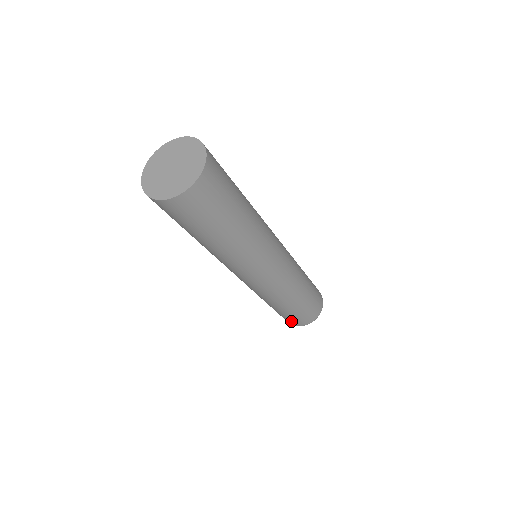
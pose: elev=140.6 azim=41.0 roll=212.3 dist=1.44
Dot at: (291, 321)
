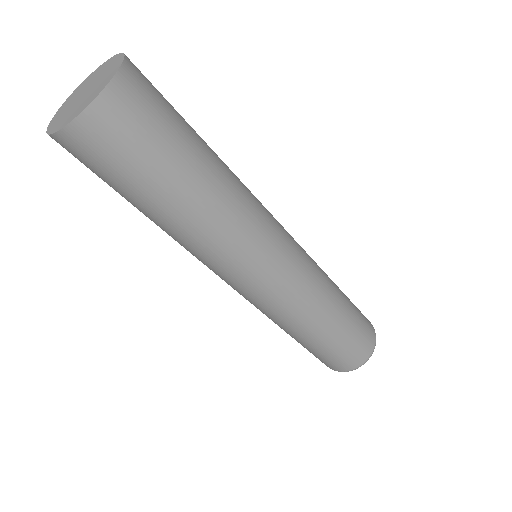
Dot at: occluded
